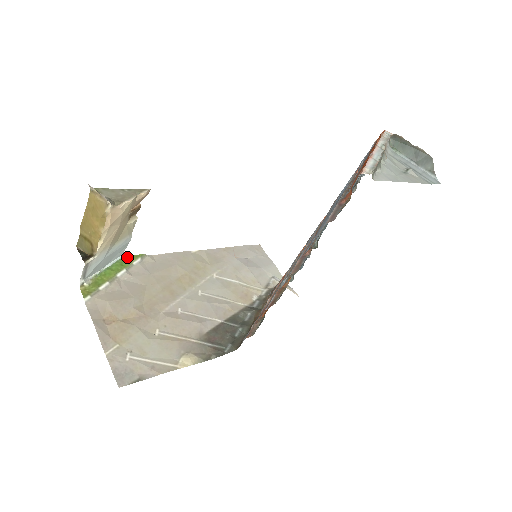
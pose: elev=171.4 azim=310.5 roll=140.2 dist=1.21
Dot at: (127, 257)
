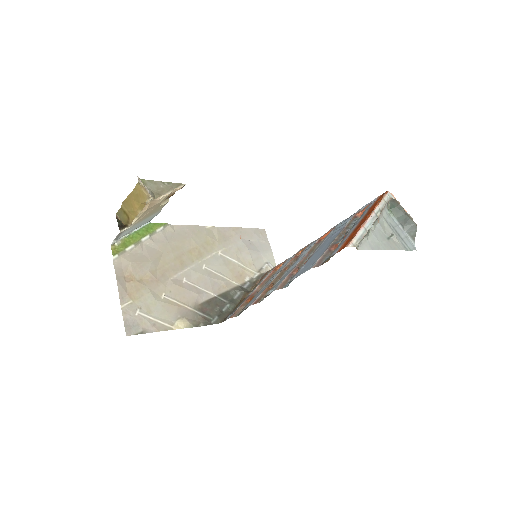
Dot at: (153, 224)
